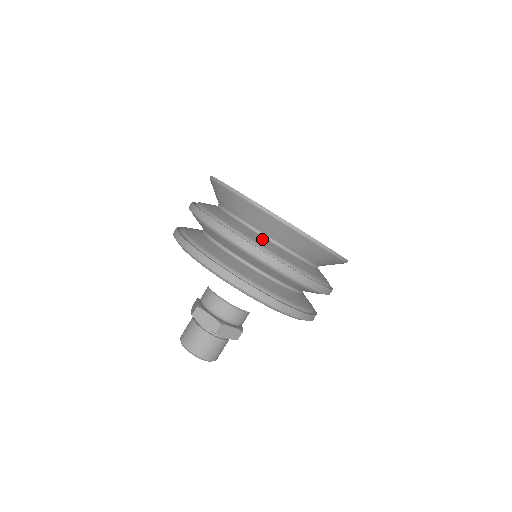
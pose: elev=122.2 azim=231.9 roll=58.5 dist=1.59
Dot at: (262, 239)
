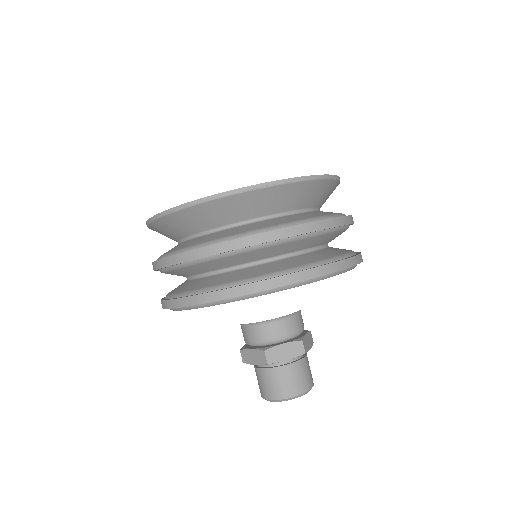
Dot at: (289, 217)
